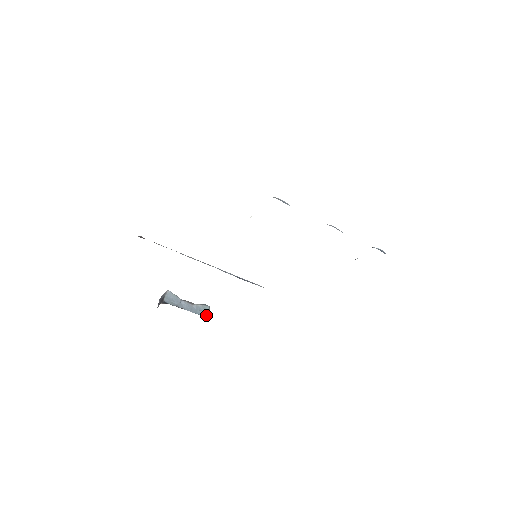
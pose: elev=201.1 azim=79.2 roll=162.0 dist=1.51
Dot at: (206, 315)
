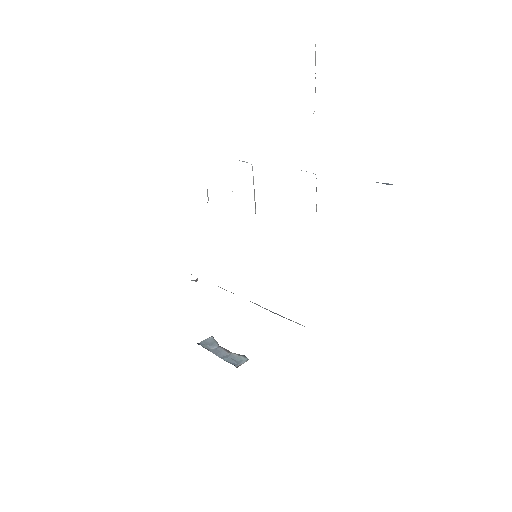
Dot at: (236, 364)
